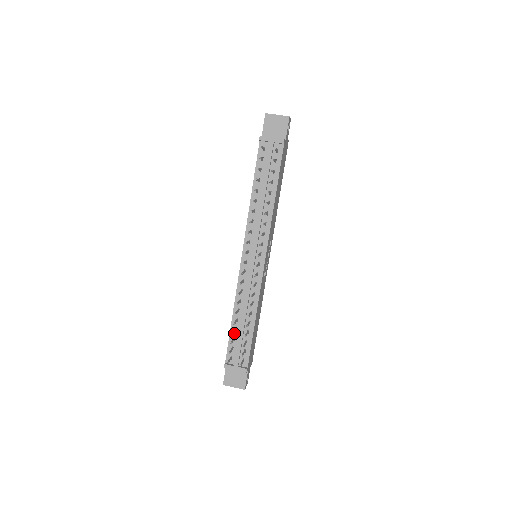
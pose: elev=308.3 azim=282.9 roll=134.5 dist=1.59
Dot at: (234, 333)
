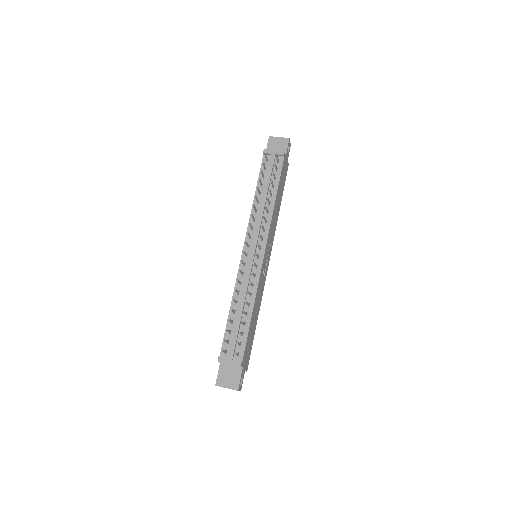
Dot at: (230, 326)
